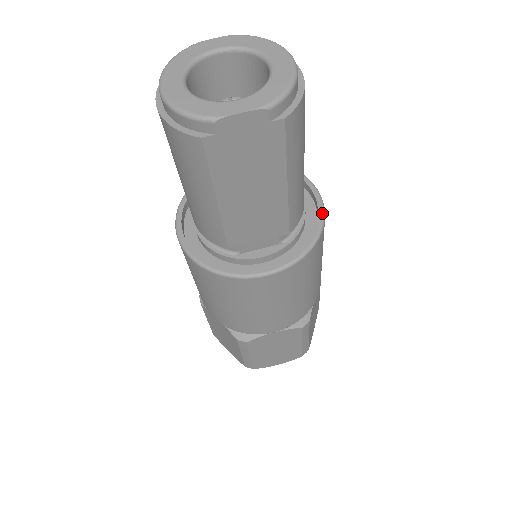
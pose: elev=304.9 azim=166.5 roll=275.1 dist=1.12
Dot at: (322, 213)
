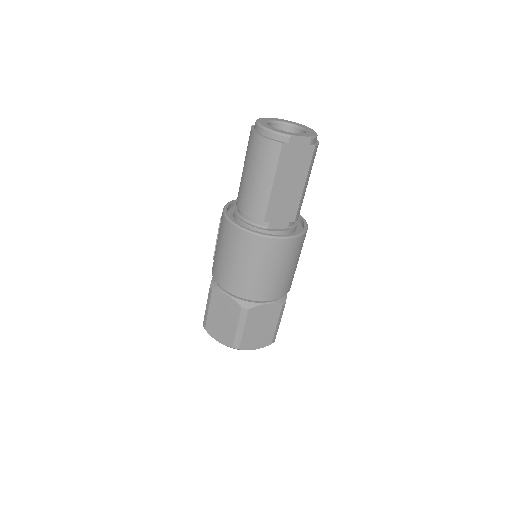
Dot at: occluded
